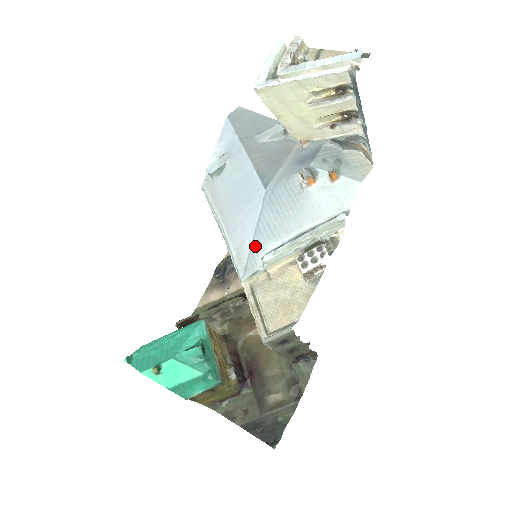
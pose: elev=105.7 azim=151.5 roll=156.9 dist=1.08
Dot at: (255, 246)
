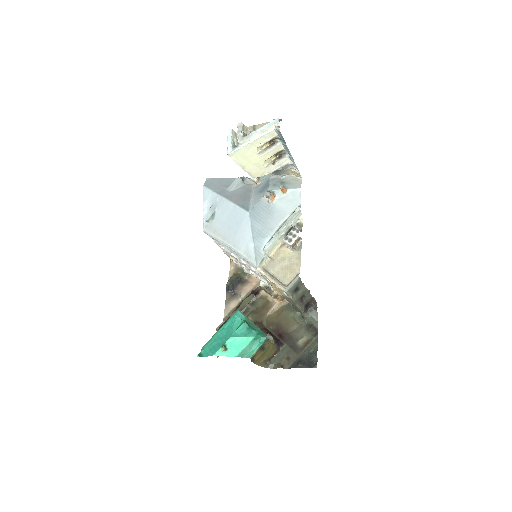
Dot at: (256, 245)
